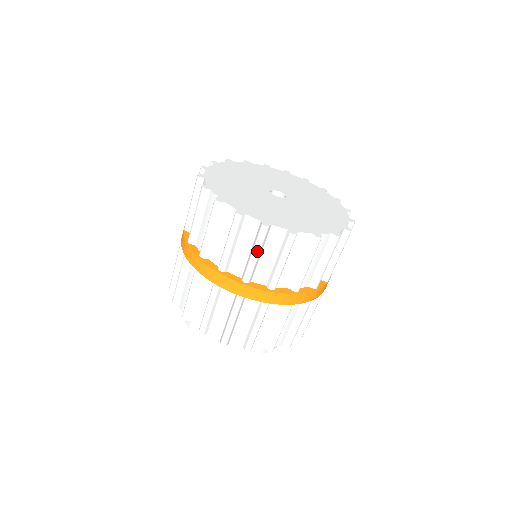
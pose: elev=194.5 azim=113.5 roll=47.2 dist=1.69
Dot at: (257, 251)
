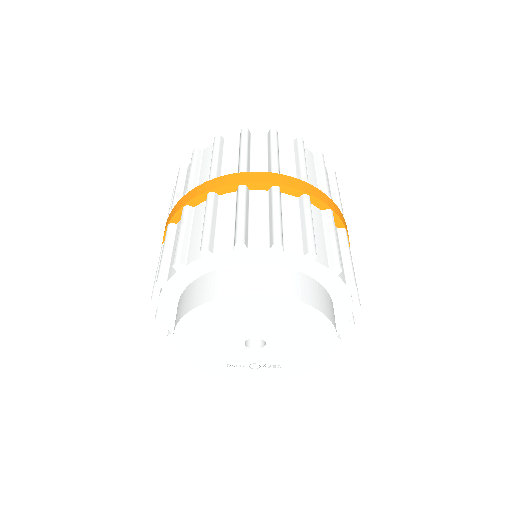
Dot at: (215, 152)
